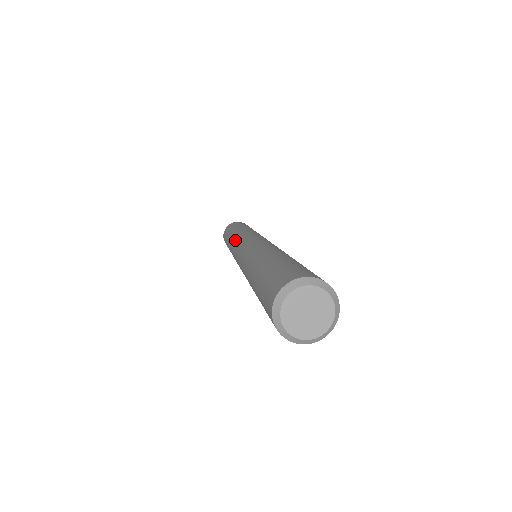
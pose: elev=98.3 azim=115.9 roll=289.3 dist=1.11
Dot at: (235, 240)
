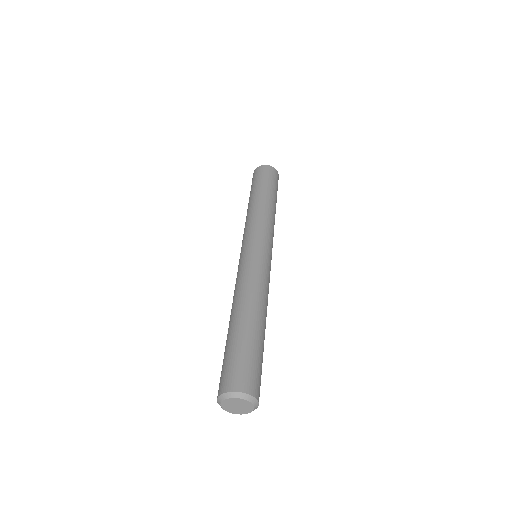
Dot at: (251, 224)
